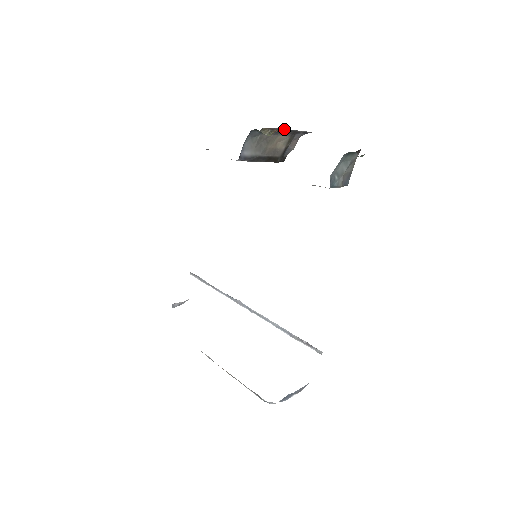
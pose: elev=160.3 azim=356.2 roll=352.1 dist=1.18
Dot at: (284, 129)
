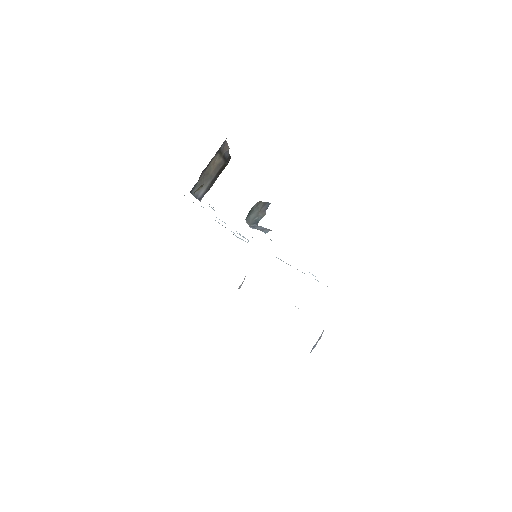
Dot at: occluded
